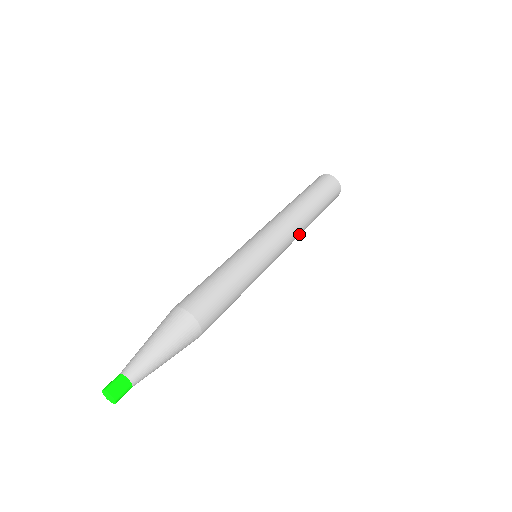
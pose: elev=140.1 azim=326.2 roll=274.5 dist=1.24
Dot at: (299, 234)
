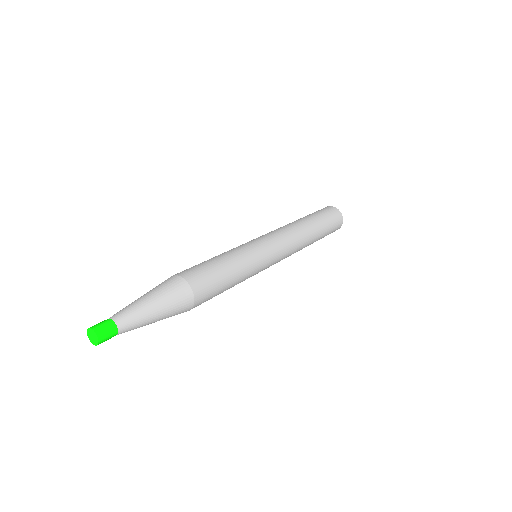
Dot at: (298, 250)
